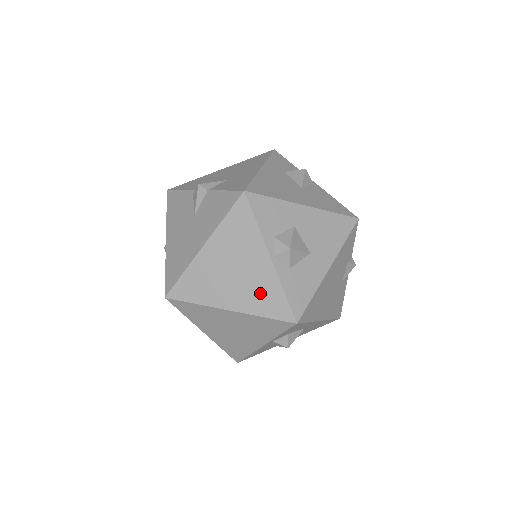
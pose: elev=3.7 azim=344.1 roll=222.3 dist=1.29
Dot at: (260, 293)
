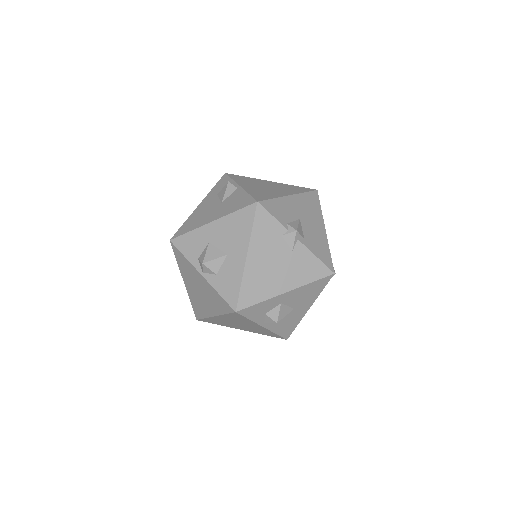
Dot at: (213, 299)
